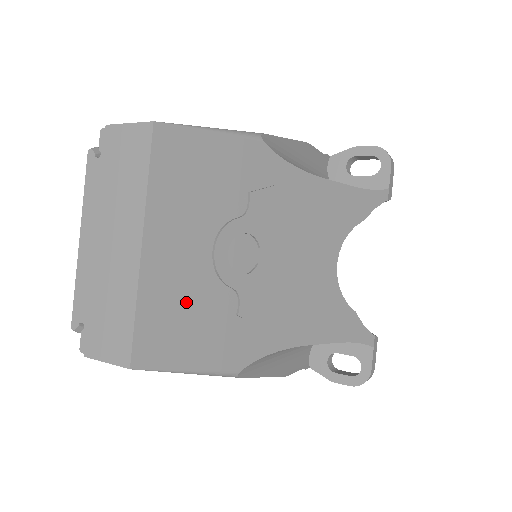
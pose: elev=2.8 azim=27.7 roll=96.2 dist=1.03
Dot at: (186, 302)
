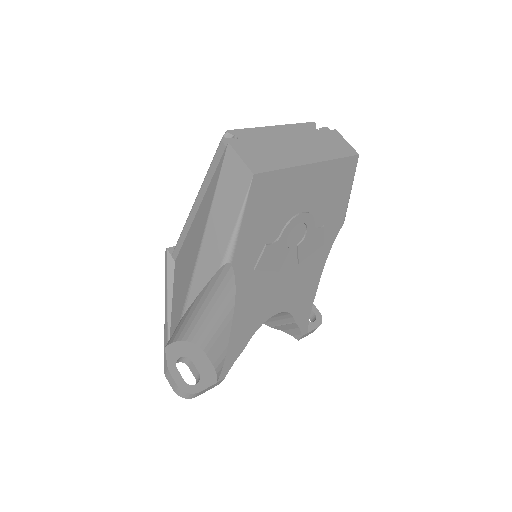
Dot at: (280, 203)
